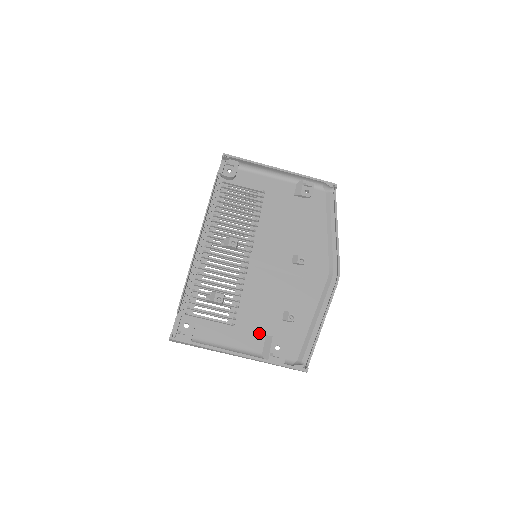
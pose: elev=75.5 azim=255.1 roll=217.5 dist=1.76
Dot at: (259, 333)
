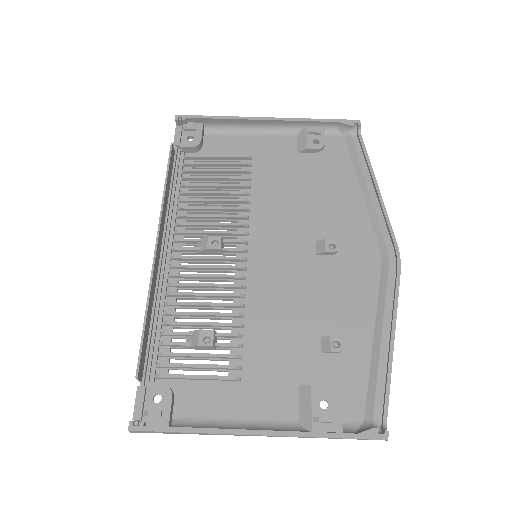
Dot at: (286, 384)
